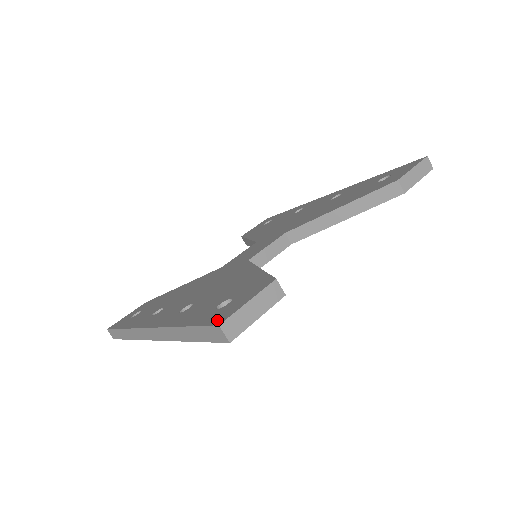
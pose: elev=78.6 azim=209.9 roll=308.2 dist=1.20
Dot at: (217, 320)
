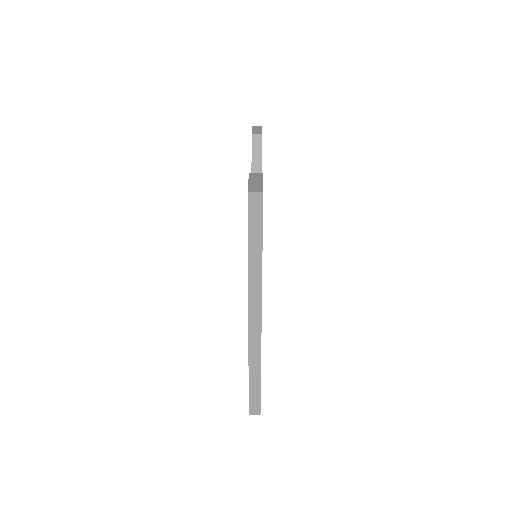
Dot at: occluded
